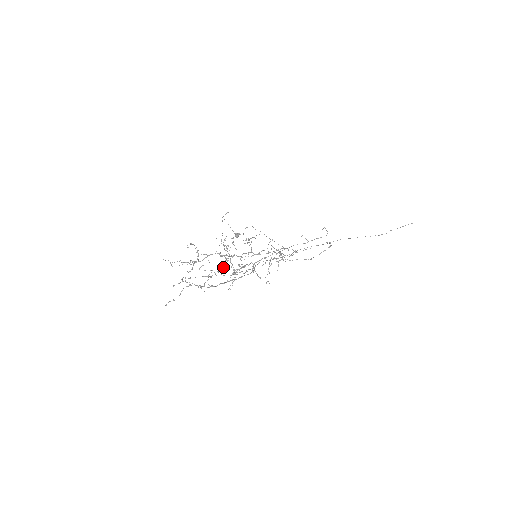
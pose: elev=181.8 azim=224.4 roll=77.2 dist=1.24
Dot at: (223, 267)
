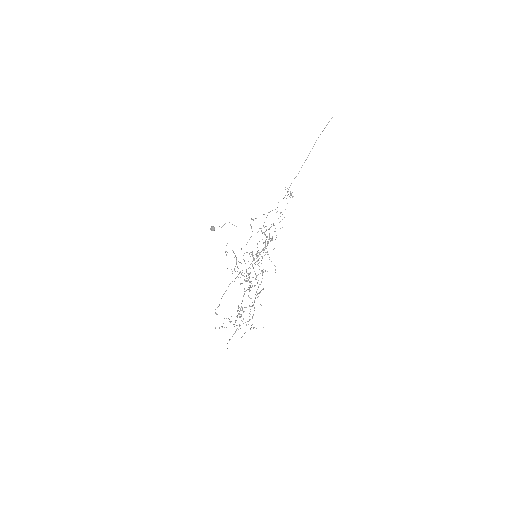
Dot at: occluded
